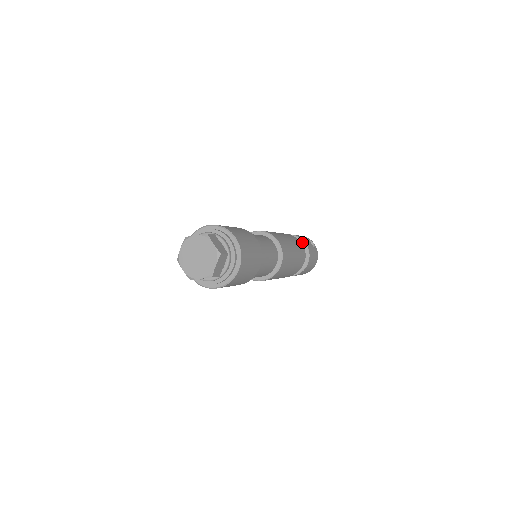
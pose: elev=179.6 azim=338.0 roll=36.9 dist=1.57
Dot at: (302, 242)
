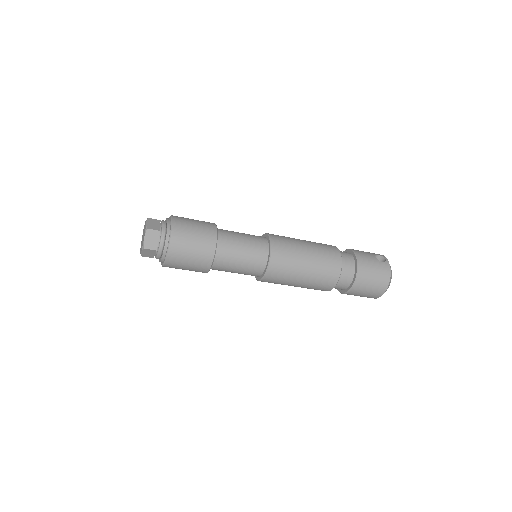
Dot at: (353, 253)
